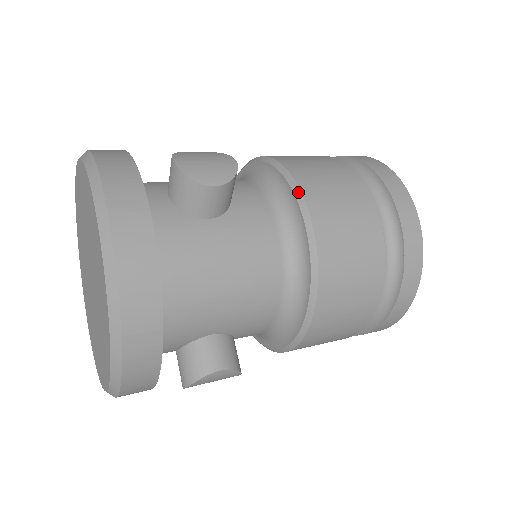
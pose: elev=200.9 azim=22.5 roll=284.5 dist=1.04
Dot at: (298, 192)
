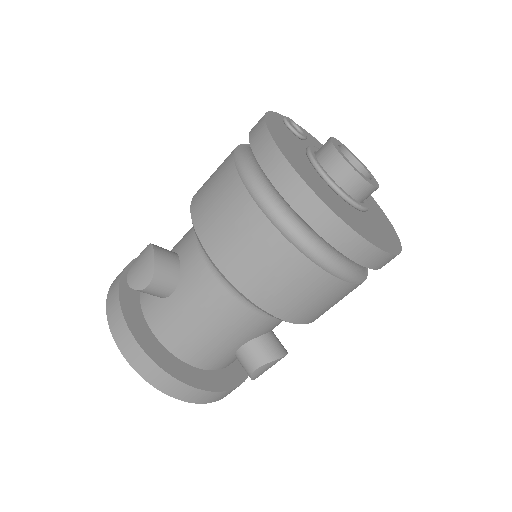
Dot at: (199, 241)
